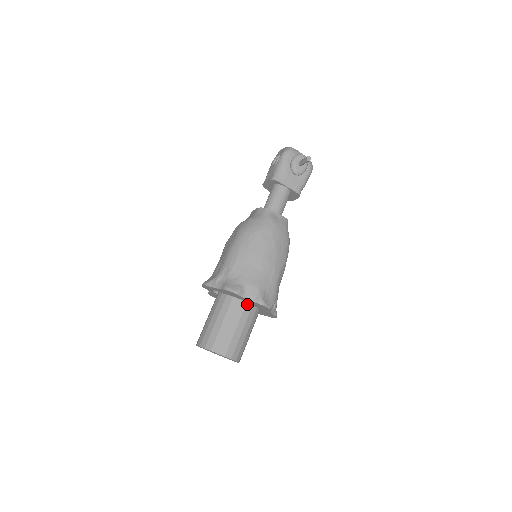
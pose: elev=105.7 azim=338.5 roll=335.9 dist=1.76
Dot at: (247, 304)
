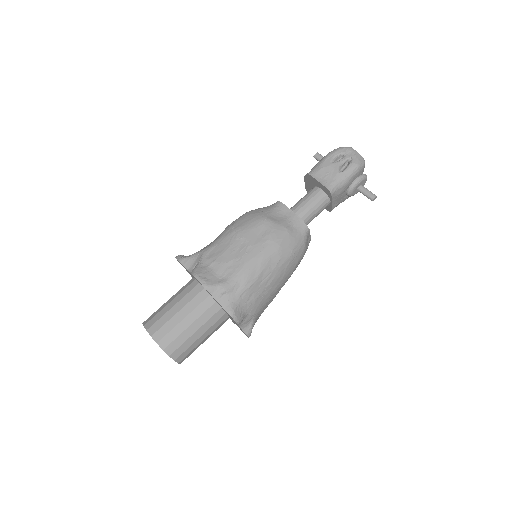
Dot at: (228, 318)
